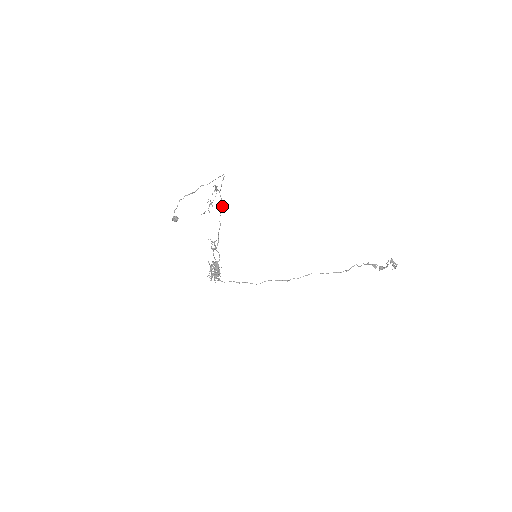
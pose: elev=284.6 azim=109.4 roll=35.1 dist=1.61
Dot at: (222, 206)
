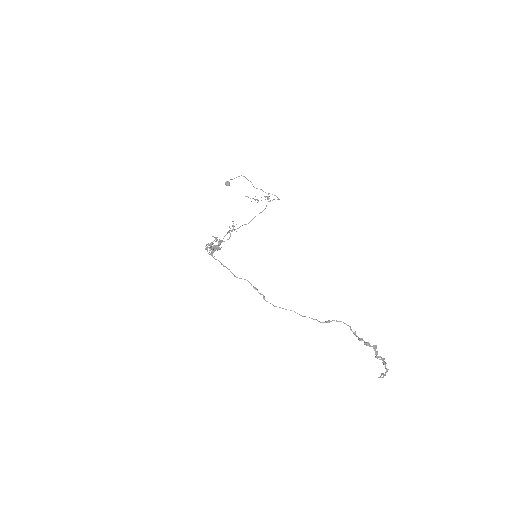
Dot at: occluded
